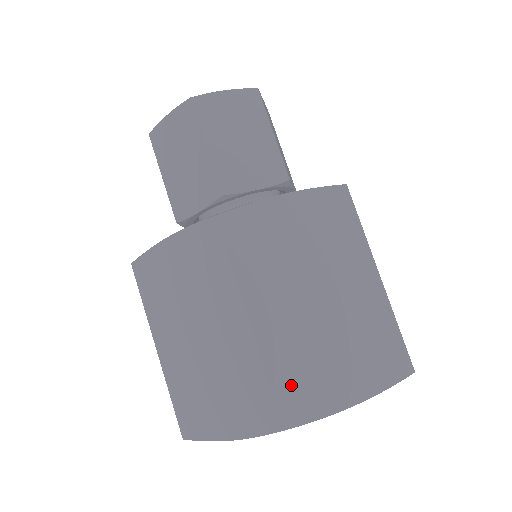
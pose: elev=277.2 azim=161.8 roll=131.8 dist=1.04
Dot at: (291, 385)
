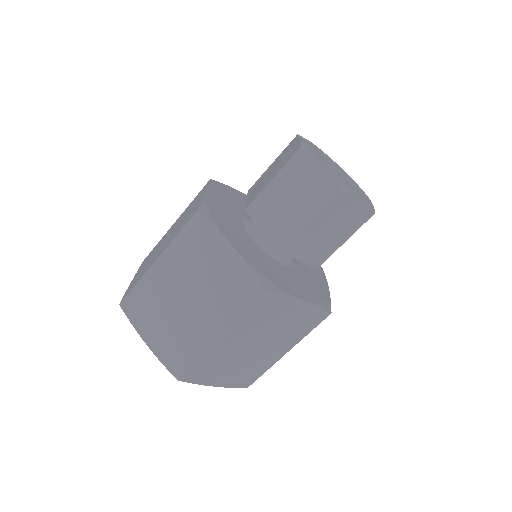
Dot at: (138, 300)
